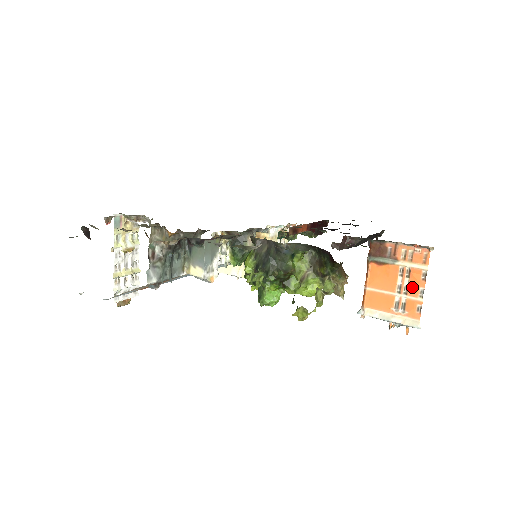
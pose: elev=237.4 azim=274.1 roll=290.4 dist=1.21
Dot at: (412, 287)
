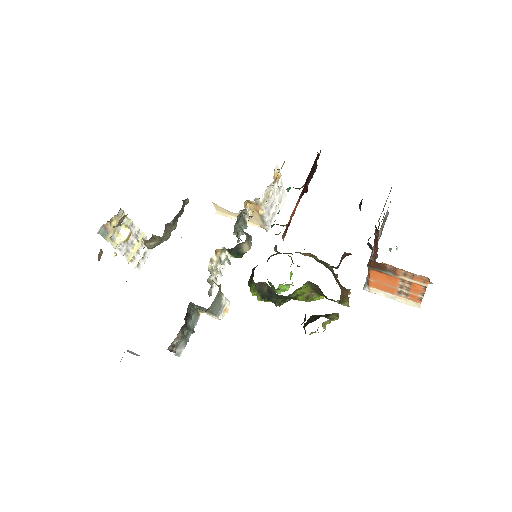
Dot at: (413, 290)
